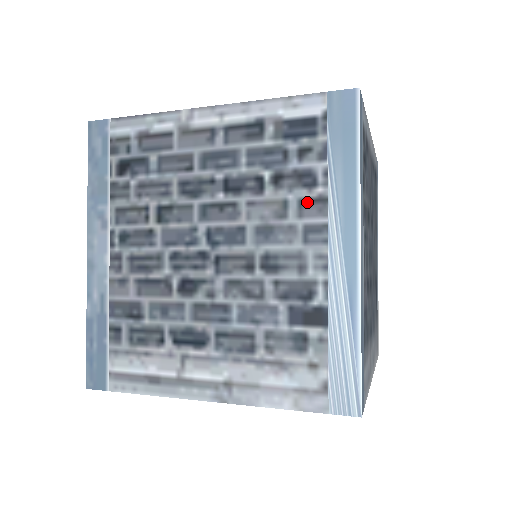
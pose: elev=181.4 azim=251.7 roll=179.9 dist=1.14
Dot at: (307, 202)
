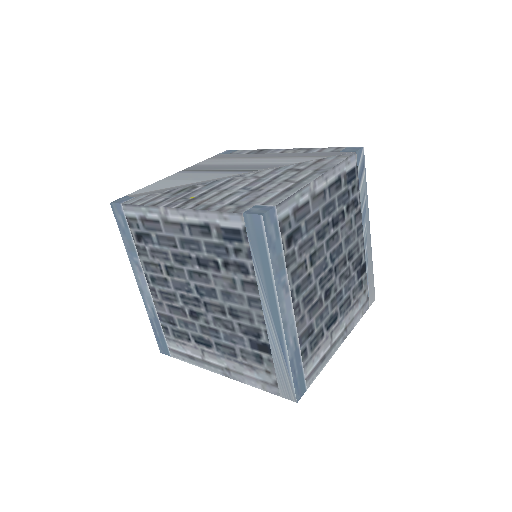
Dot at: (246, 283)
